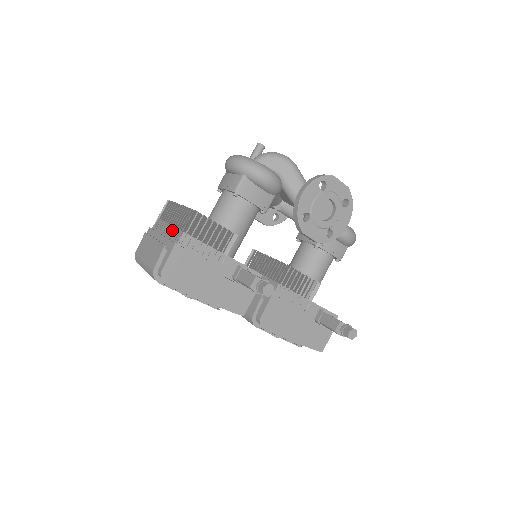
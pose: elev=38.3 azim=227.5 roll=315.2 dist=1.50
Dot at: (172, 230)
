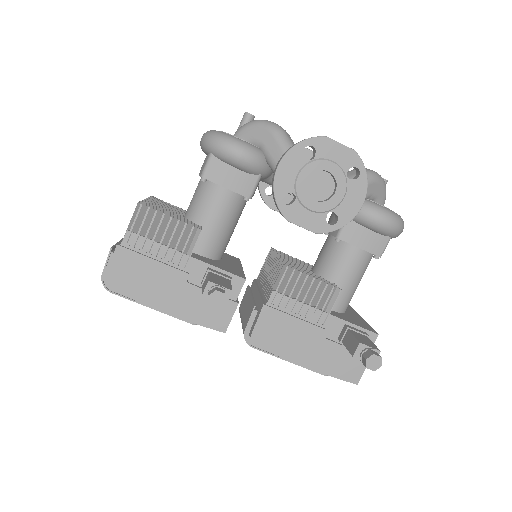
Dot at: occluded
